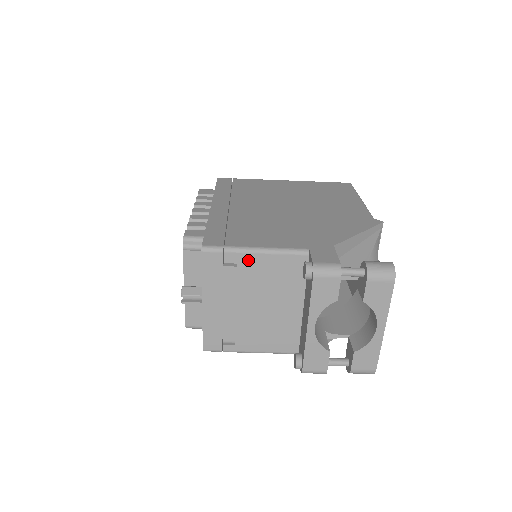
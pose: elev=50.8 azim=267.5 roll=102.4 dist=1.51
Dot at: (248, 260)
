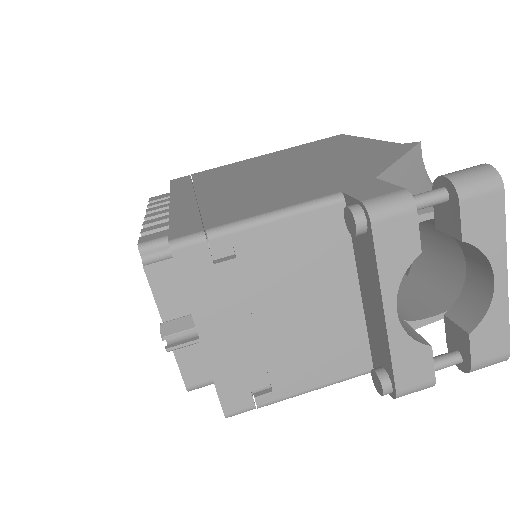
Dot at: (251, 240)
